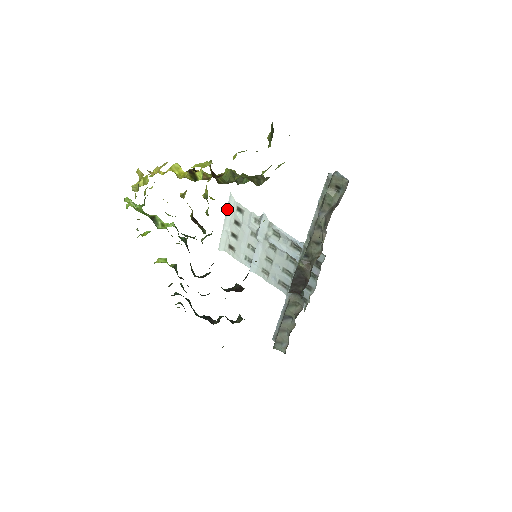
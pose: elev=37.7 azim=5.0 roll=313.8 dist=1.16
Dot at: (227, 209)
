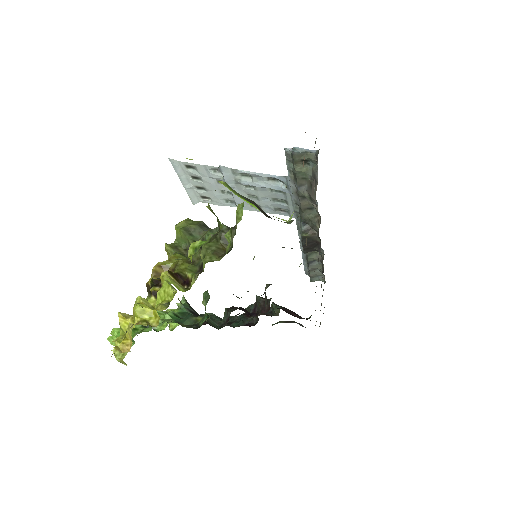
Dot at: (176, 172)
